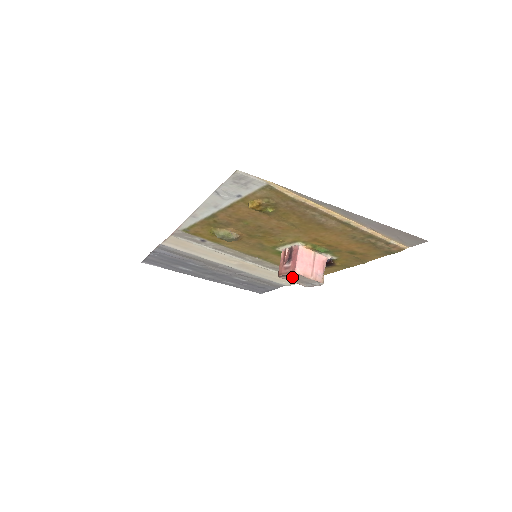
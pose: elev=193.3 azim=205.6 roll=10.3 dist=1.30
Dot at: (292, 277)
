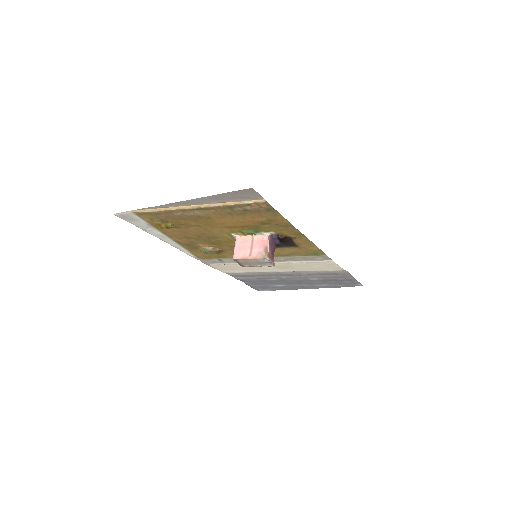
Dot at: (246, 263)
